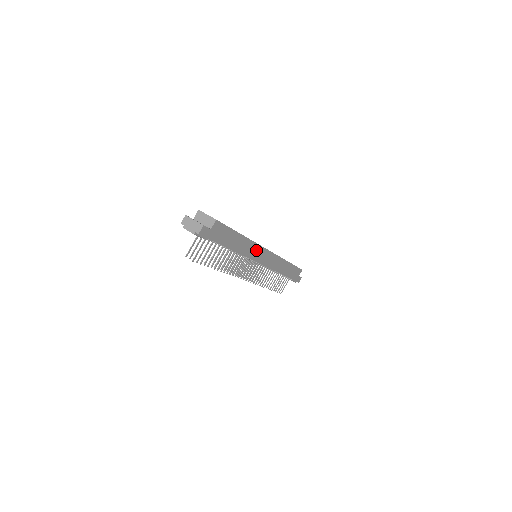
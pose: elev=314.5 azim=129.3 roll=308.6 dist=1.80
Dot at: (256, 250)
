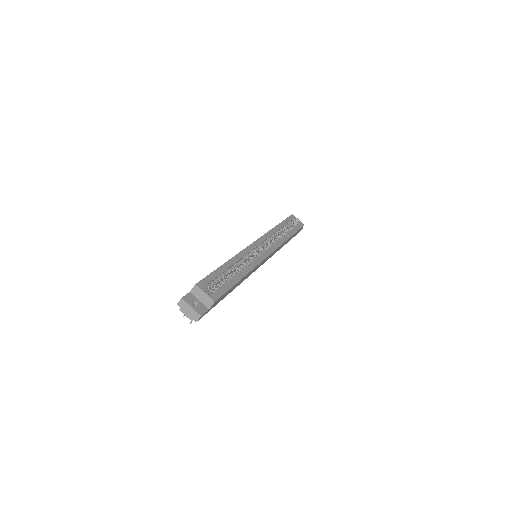
Dot at: (256, 267)
